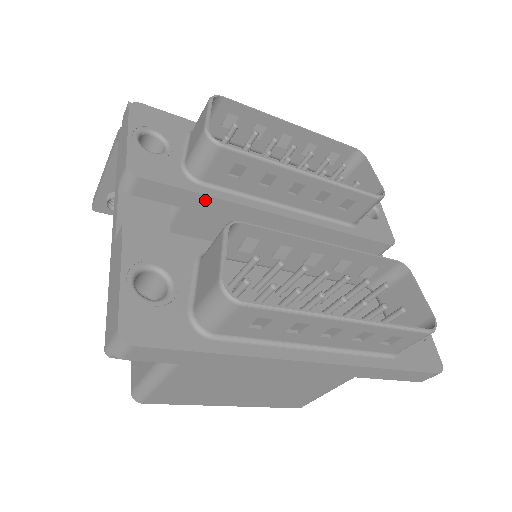
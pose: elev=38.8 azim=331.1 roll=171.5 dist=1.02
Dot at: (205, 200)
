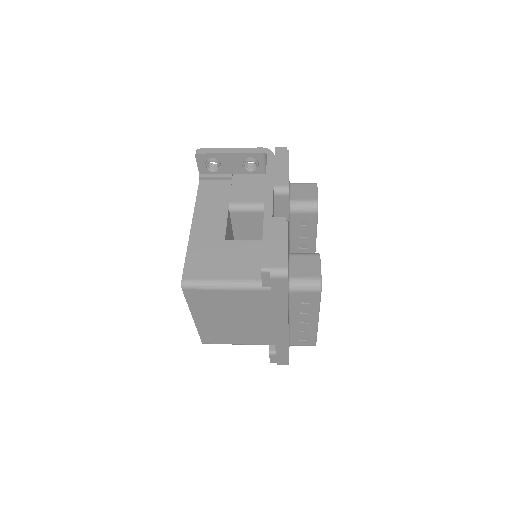
Dot at: occluded
